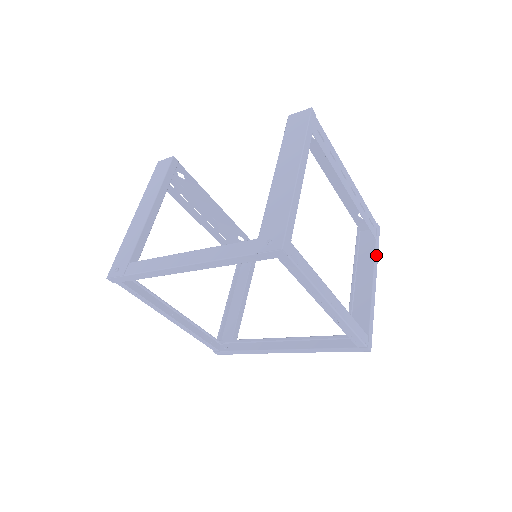
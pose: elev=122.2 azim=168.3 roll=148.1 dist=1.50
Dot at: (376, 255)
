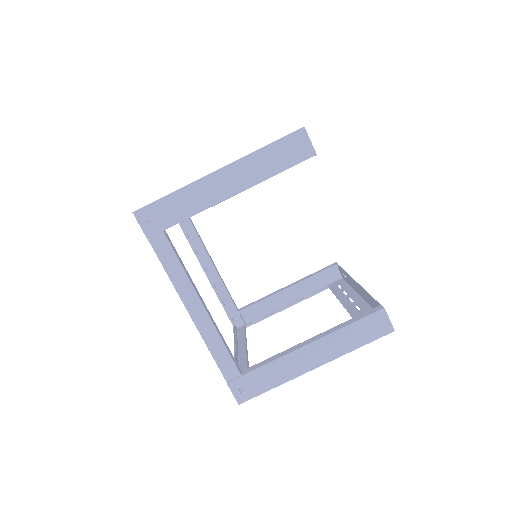
Dot at: (315, 294)
